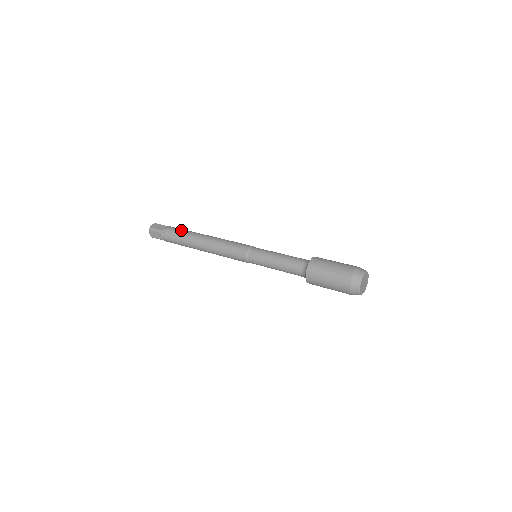
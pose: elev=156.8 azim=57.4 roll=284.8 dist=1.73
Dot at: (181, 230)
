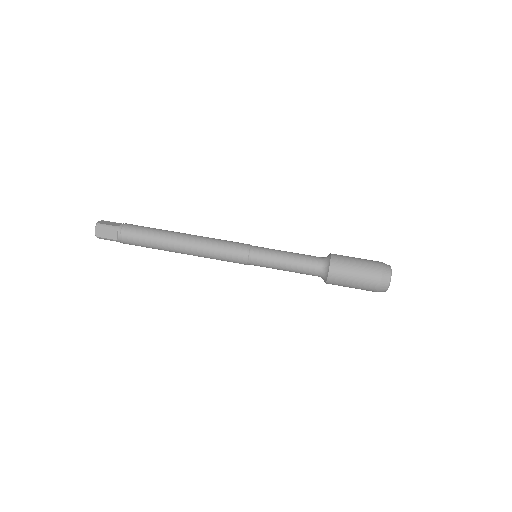
Dot at: (143, 239)
